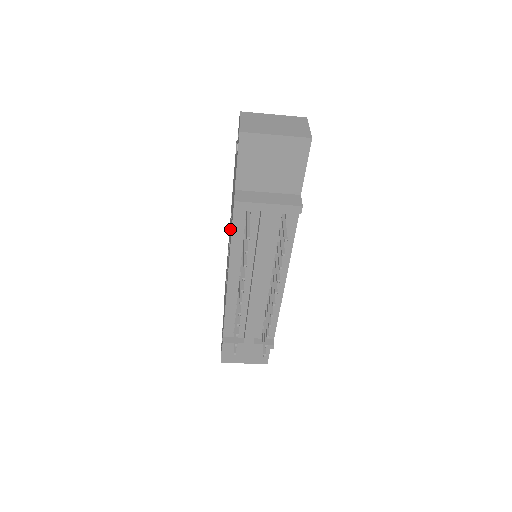
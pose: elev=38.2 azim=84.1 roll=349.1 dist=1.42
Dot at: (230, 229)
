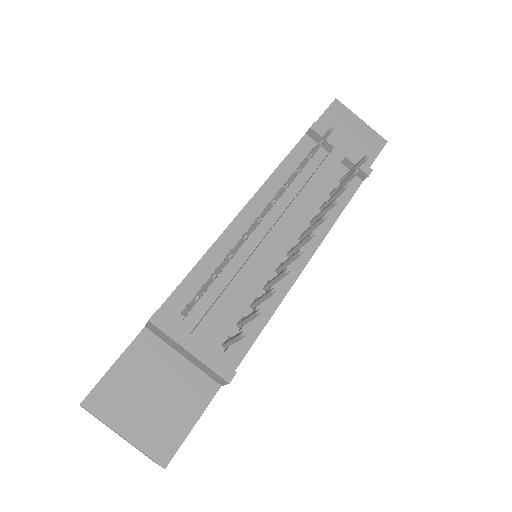
Dot at: occluded
